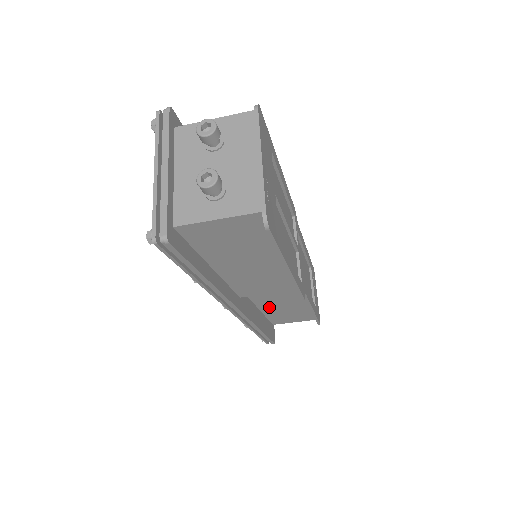
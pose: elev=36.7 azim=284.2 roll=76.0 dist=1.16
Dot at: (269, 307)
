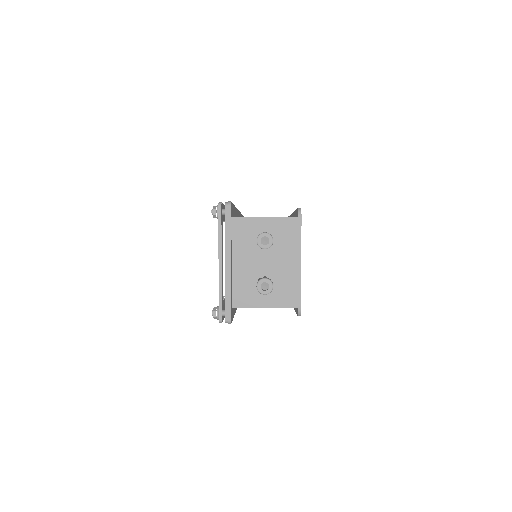
Dot at: occluded
